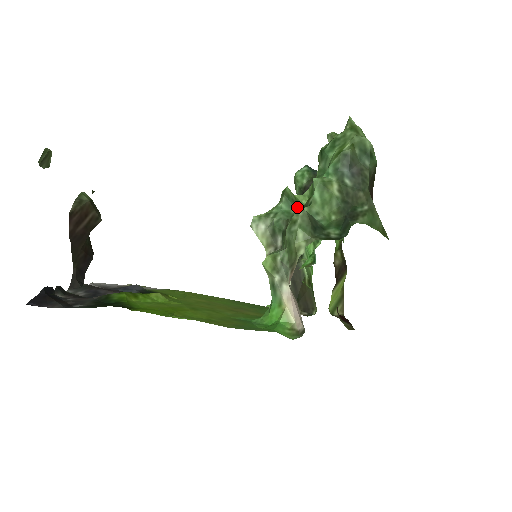
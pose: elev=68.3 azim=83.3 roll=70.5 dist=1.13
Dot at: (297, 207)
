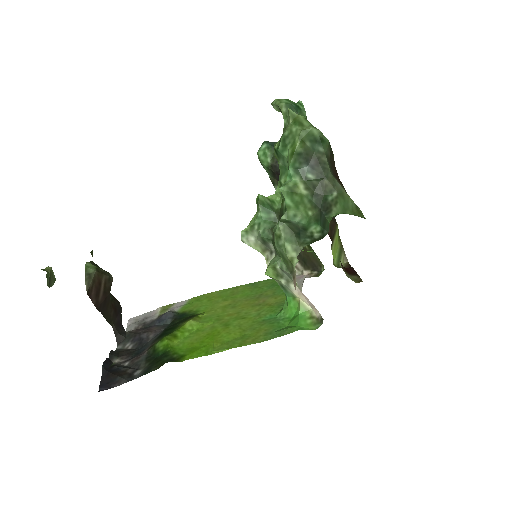
Dot at: (274, 209)
